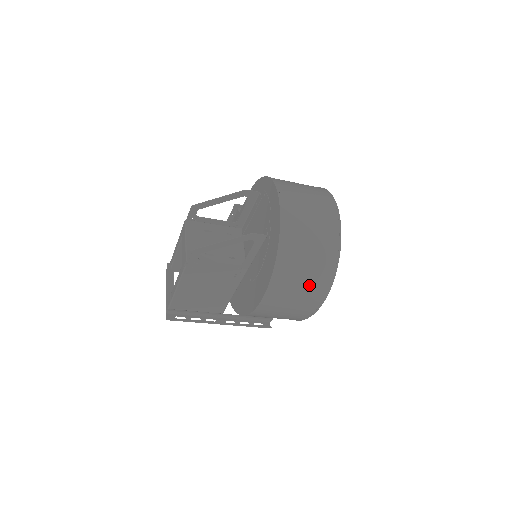
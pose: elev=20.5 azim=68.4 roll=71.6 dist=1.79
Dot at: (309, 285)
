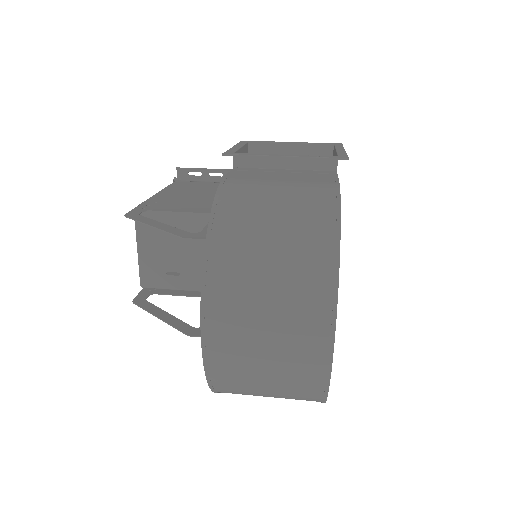
Dot at: occluded
